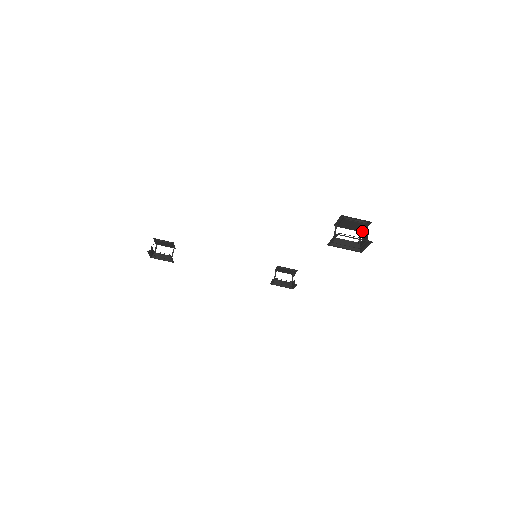
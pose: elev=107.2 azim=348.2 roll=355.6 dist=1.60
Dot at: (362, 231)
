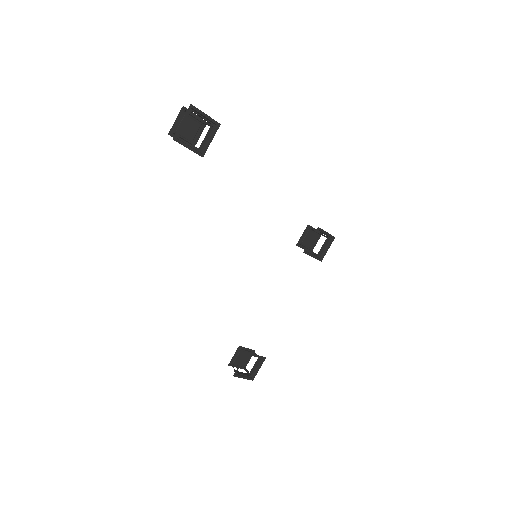
Dot at: (205, 122)
